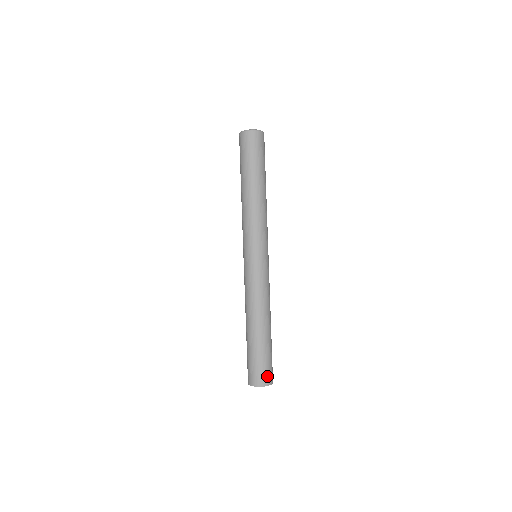
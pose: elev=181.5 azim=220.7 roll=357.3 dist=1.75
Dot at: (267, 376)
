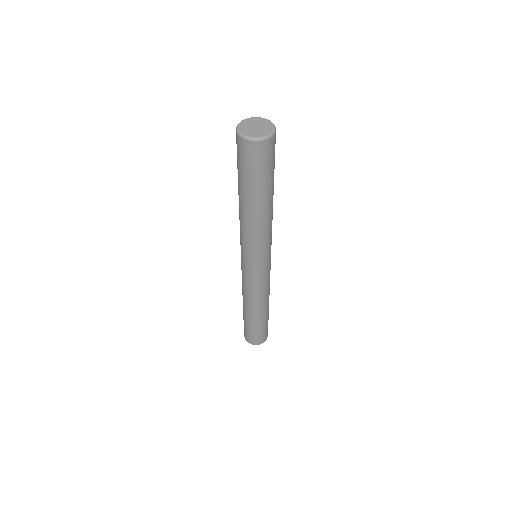
Dot at: (256, 340)
